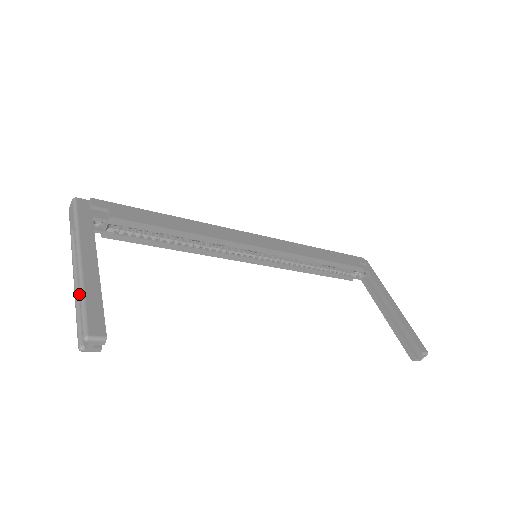
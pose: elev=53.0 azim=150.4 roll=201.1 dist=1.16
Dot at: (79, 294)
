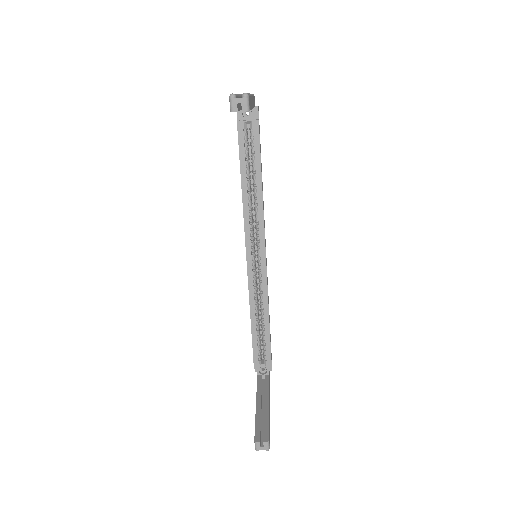
Dot at: occluded
